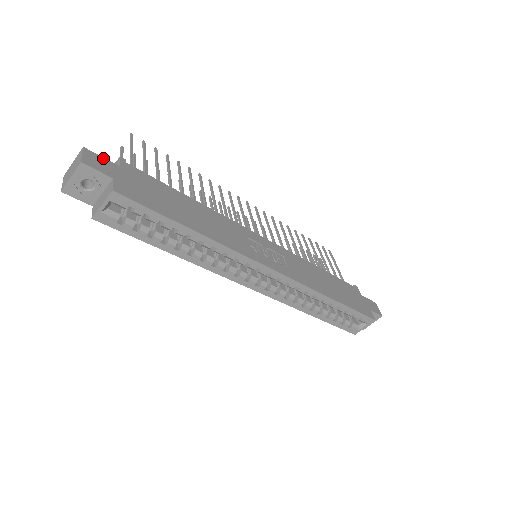
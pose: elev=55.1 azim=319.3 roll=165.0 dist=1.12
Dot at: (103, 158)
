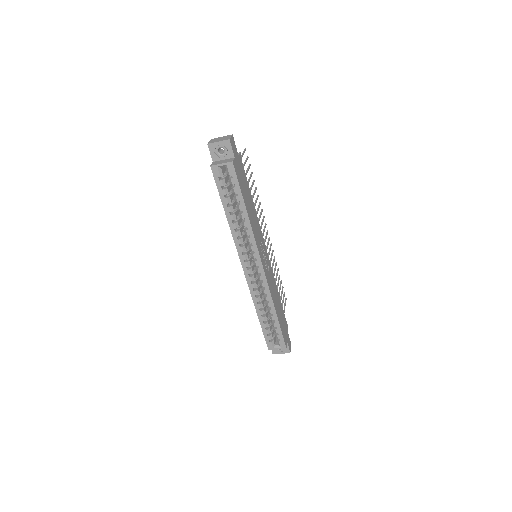
Dot at: occluded
